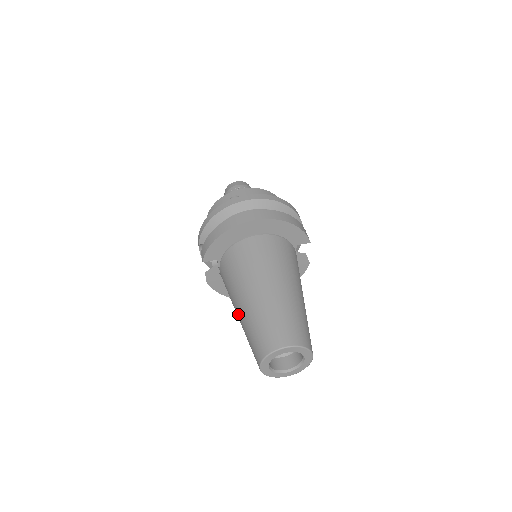
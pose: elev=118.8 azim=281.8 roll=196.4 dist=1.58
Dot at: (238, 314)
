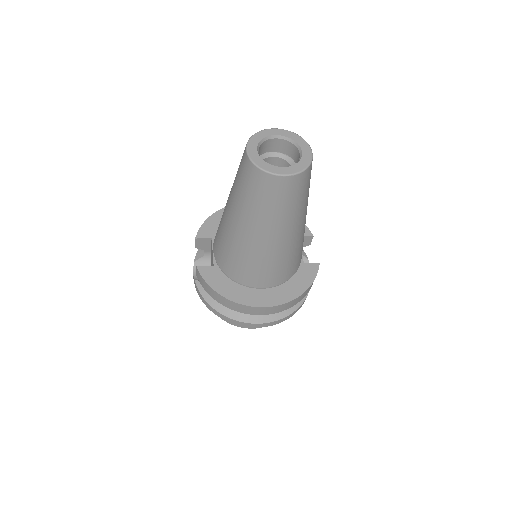
Dot at: (228, 201)
